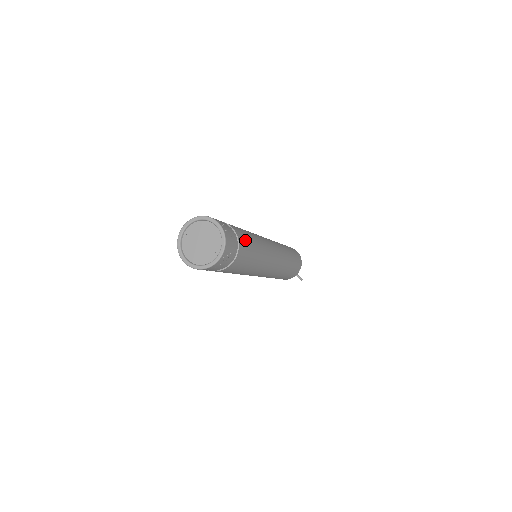
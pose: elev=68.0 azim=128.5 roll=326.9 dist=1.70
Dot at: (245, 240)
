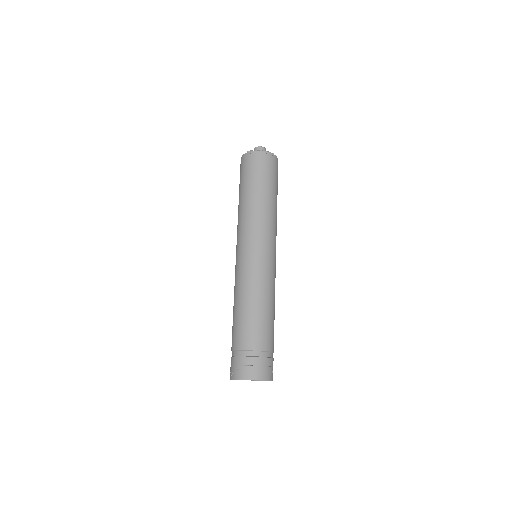
Dot at: occluded
